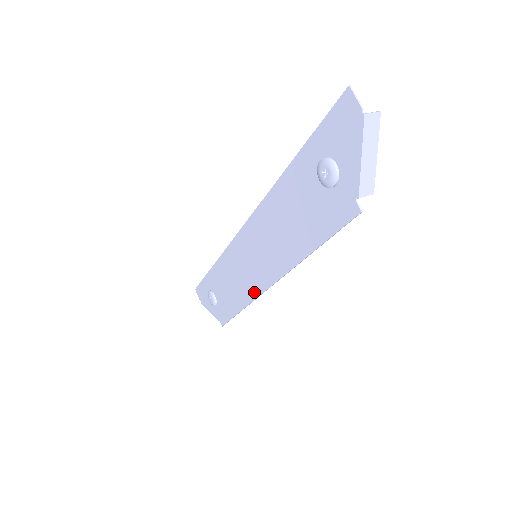
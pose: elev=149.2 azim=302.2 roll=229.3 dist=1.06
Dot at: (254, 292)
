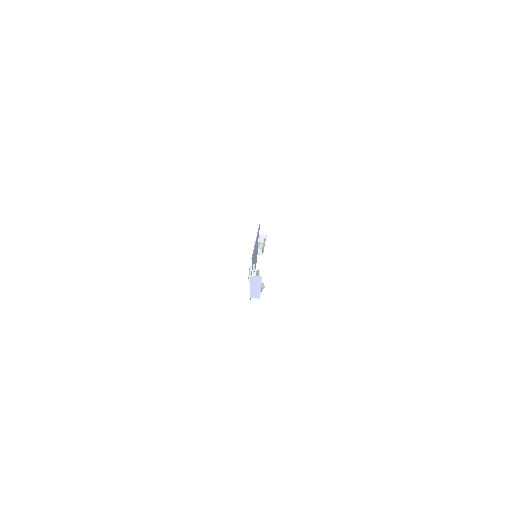
Dot at: occluded
